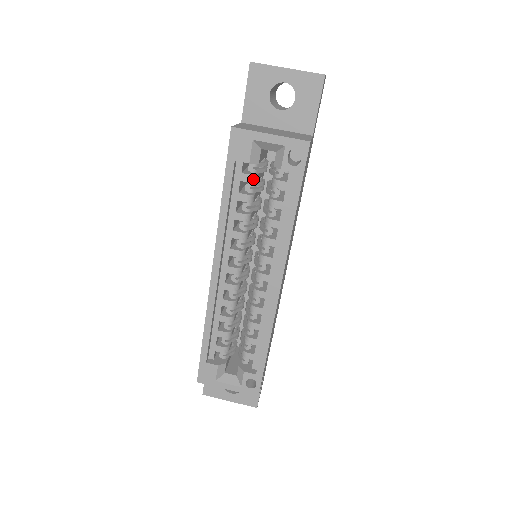
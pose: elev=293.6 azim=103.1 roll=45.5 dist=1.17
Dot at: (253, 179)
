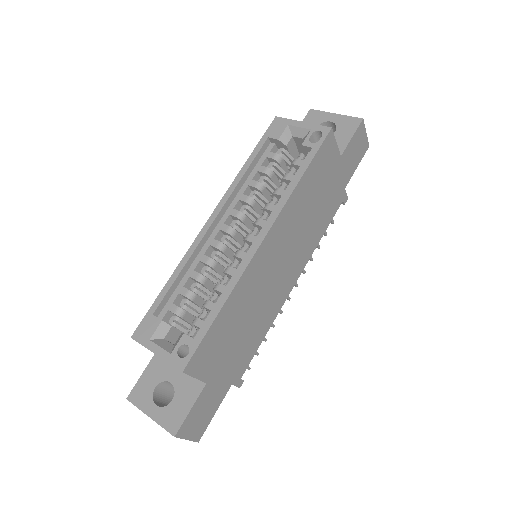
Dot at: (277, 158)
